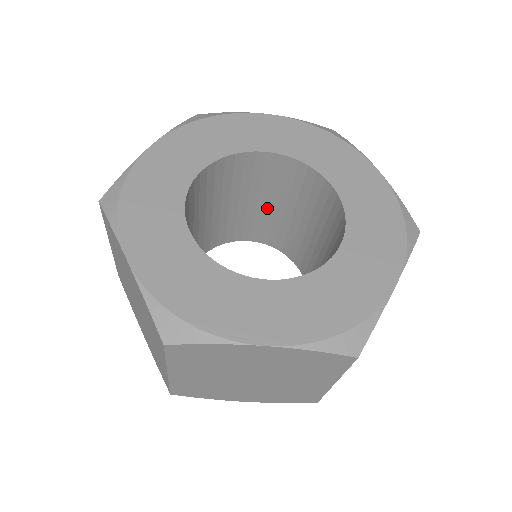
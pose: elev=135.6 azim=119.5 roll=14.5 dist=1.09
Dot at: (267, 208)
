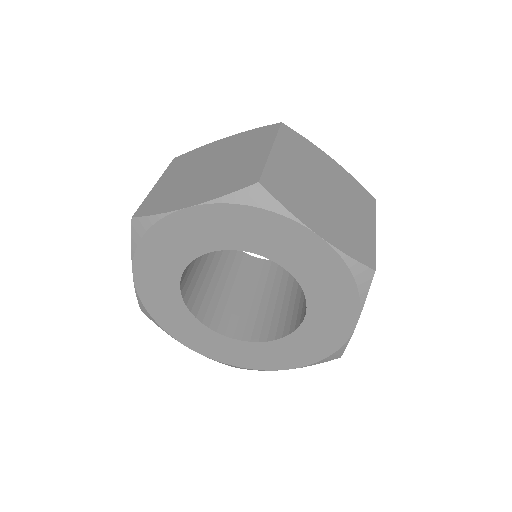
Dot at: occluded
